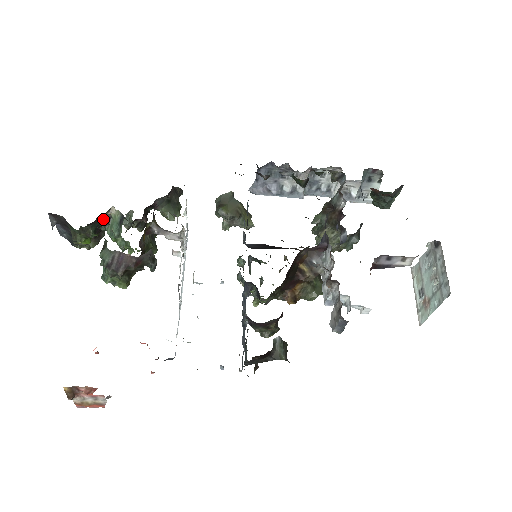
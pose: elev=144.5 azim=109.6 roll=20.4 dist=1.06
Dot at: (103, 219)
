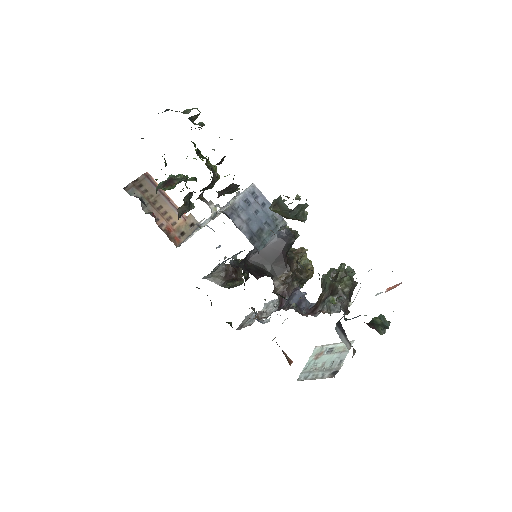
Dot at: occluded
